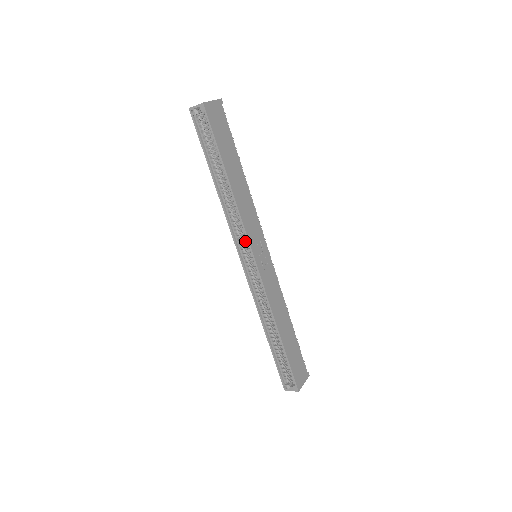
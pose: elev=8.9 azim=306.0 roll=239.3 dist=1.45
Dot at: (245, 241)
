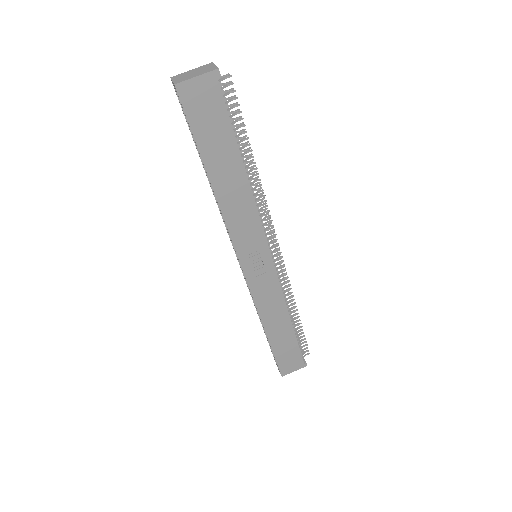
Dot at: occluded
